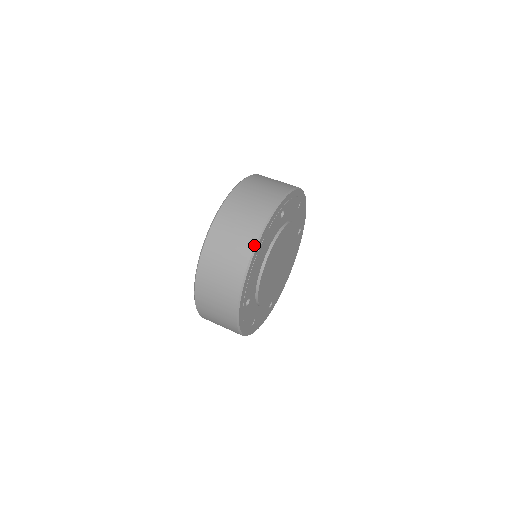
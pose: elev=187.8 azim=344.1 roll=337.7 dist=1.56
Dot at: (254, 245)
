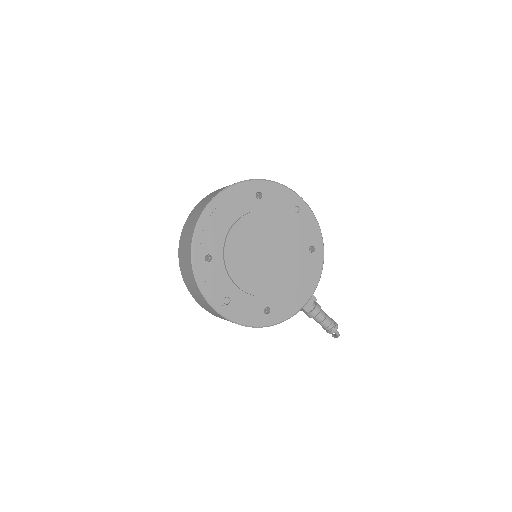
Dot at: (212, 198)
